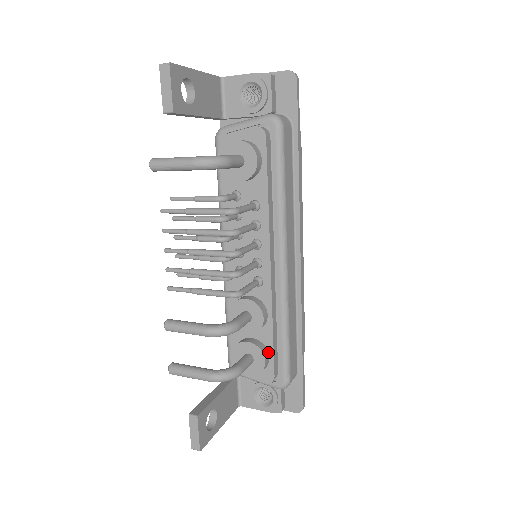
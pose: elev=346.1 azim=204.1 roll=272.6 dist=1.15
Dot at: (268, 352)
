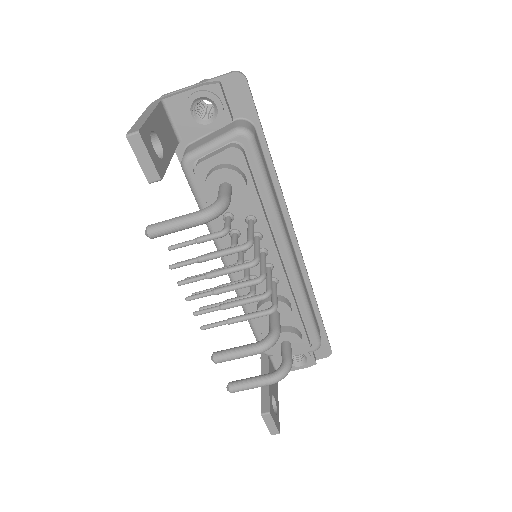
Dot at: (299, 331)
